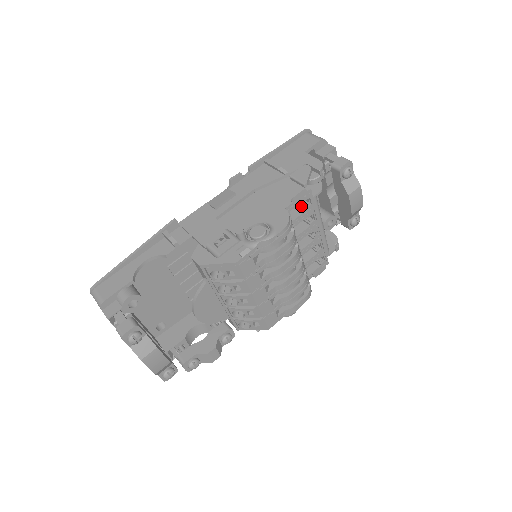
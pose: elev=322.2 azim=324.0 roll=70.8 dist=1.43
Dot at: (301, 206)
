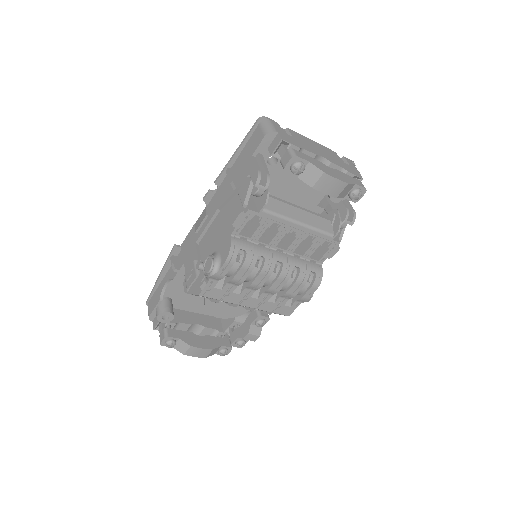
Dot at: occluded
